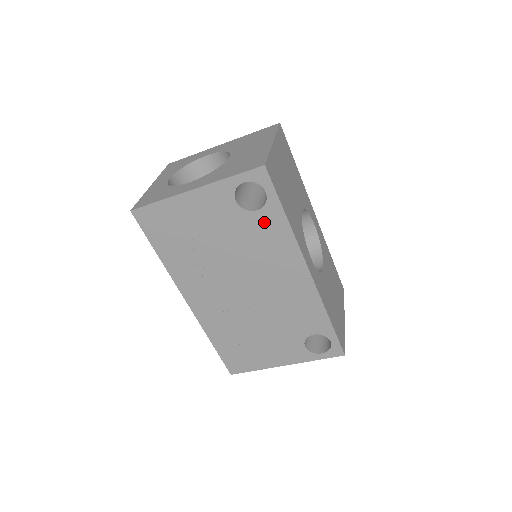
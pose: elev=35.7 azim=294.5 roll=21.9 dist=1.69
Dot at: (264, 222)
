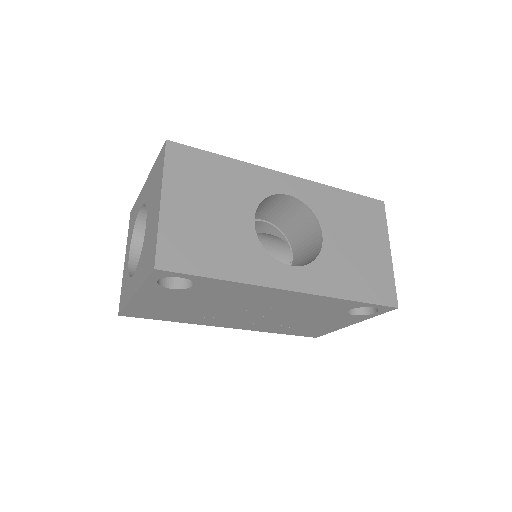
Dot at: (209, 288)
